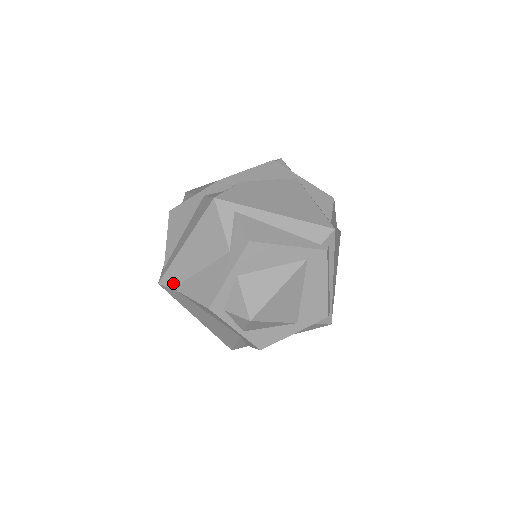
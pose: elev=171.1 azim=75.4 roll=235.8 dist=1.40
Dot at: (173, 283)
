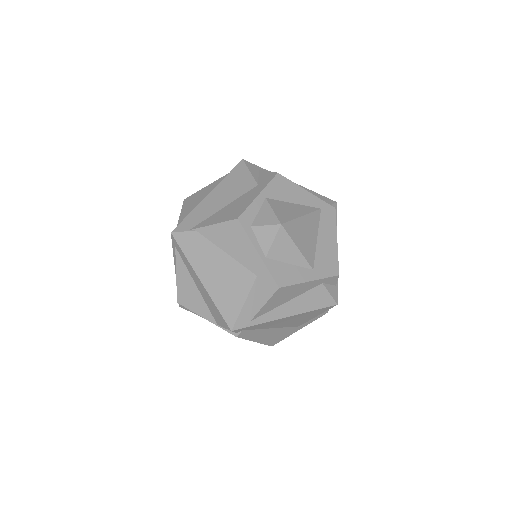
Dot at: (190, 226)
